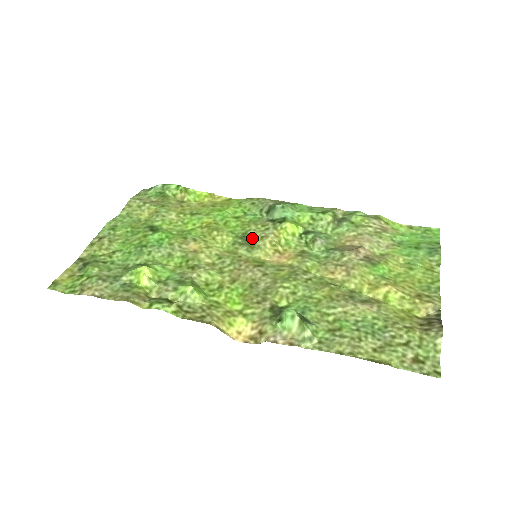
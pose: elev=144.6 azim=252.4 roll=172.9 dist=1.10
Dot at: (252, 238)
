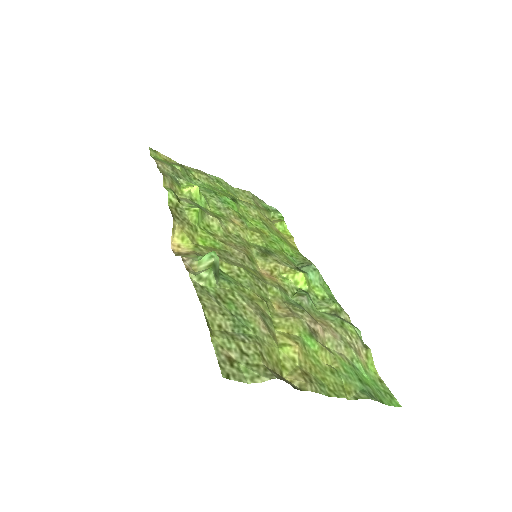
Dot at: (271, 255)
